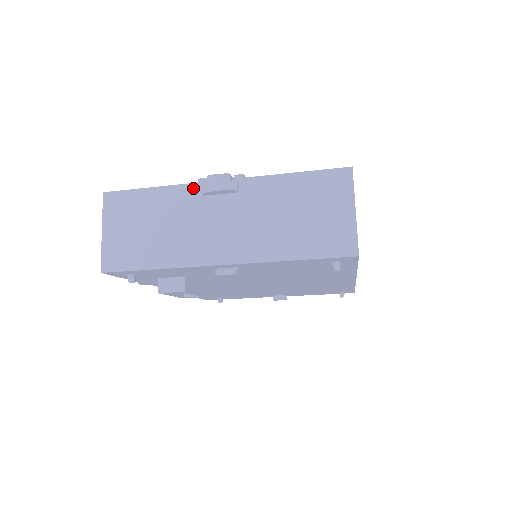
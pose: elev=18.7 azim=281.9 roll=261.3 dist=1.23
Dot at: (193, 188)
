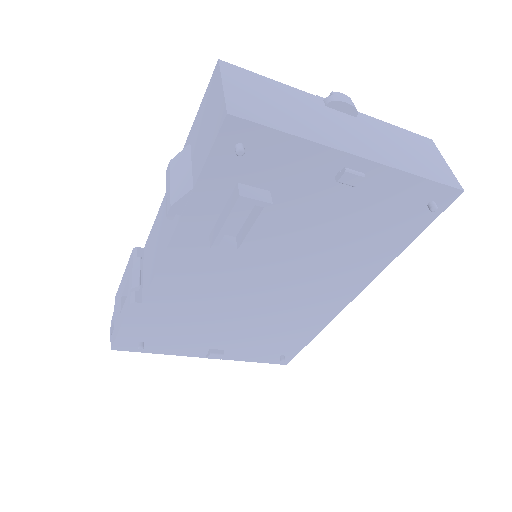
Dot at: (314, 98)
